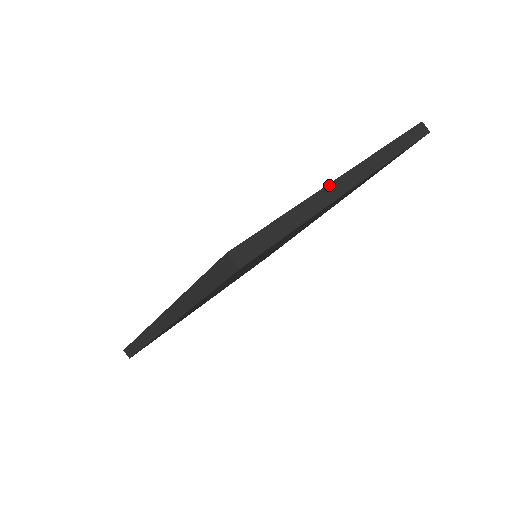
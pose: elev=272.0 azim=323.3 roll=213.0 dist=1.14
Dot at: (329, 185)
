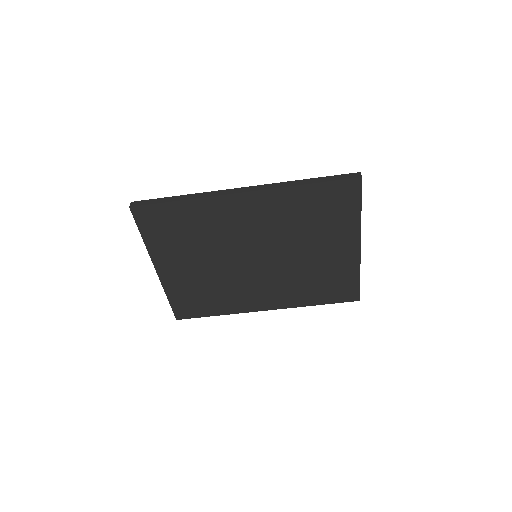
Dot at: occluded
